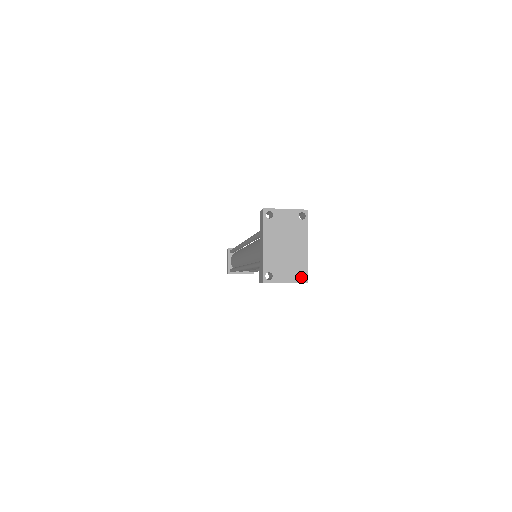
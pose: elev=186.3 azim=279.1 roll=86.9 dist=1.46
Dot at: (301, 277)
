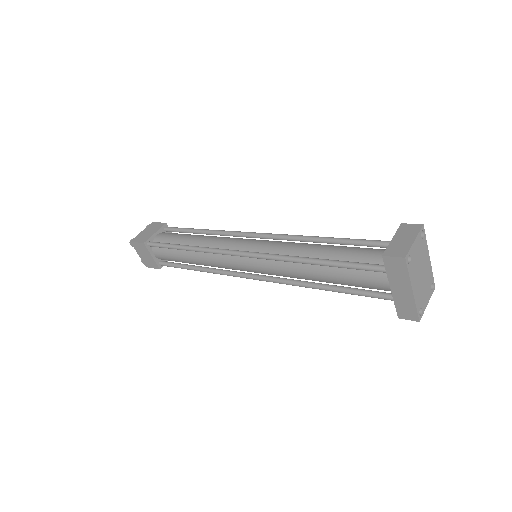
Dot at: occluded
